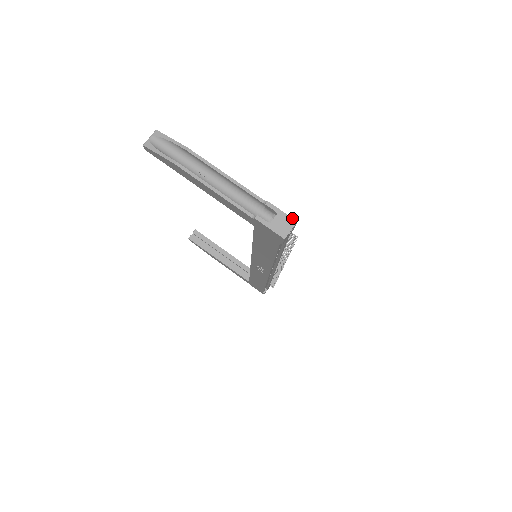
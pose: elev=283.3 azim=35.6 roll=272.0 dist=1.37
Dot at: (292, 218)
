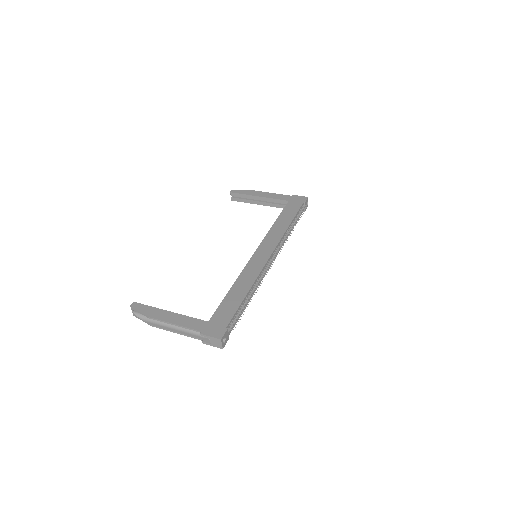
Dot at: (217, 339)
